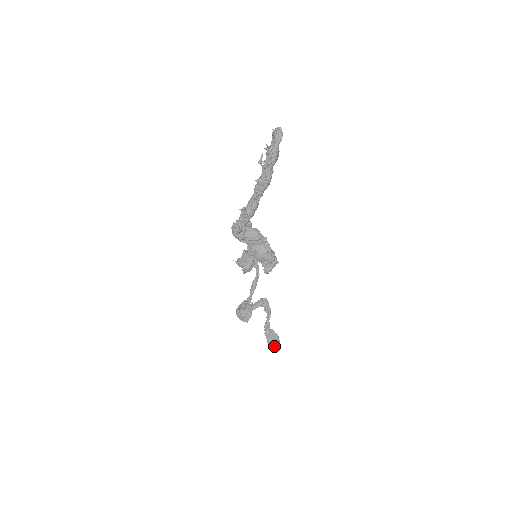
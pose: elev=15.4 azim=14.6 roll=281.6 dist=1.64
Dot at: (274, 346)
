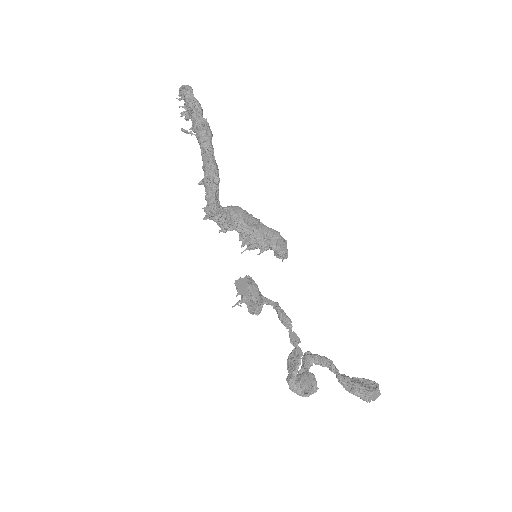
Dot at: (378, 394)
